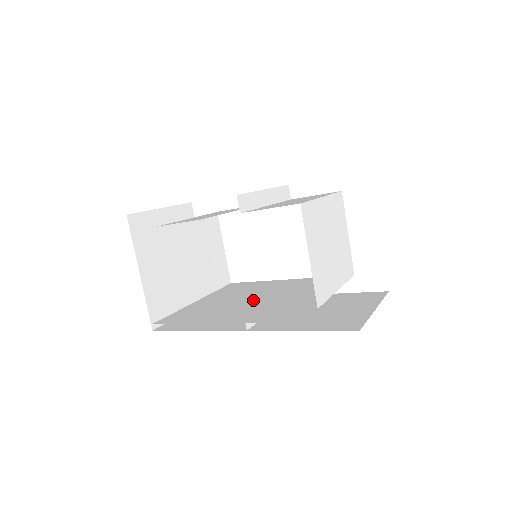
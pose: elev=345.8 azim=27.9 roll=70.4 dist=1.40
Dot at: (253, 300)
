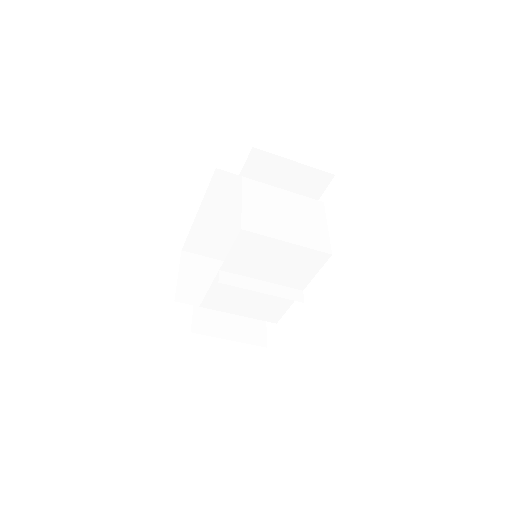
Dot at: occluded
